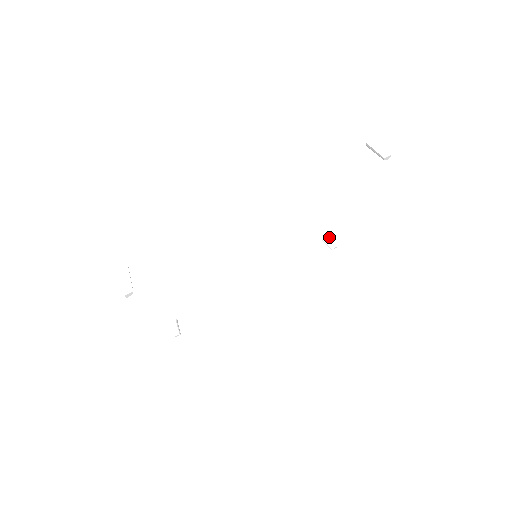
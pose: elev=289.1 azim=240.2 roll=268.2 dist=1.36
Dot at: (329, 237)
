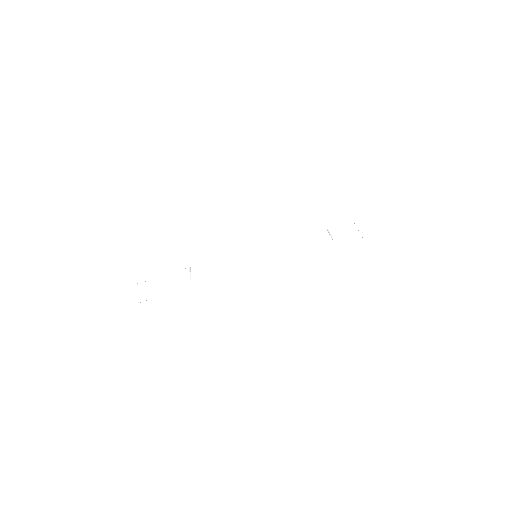
Dot at: (333, 230)
